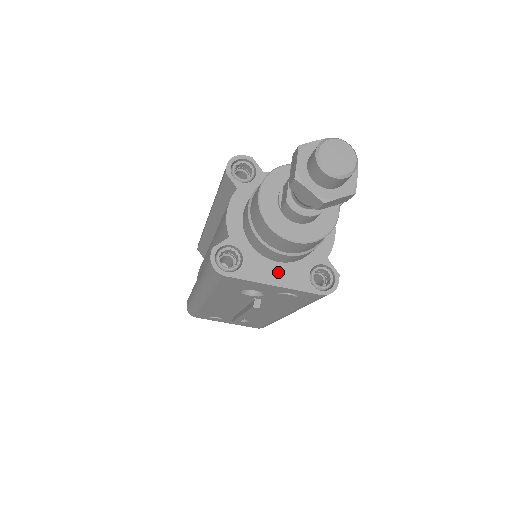
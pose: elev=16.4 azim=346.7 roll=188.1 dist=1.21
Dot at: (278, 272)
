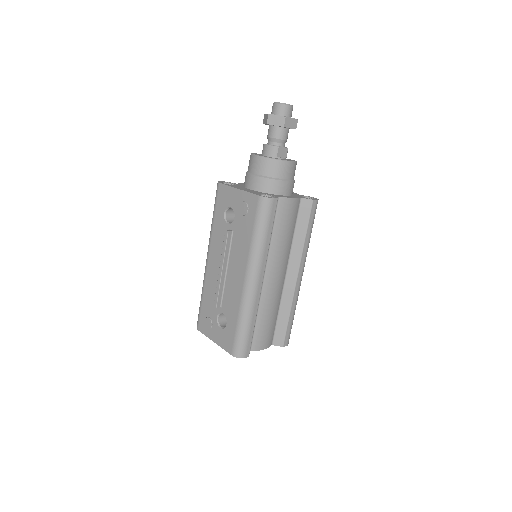
Dot at: (246, 189)
